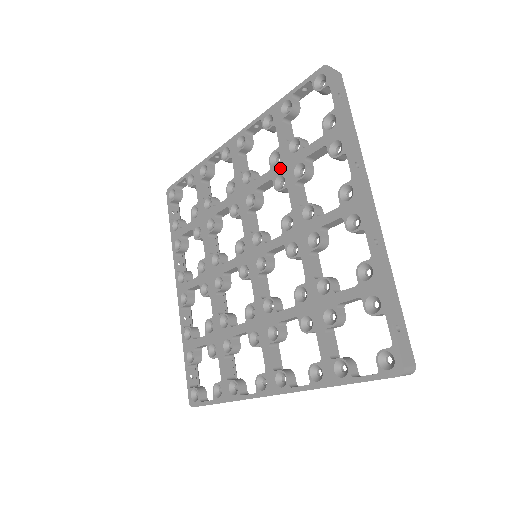
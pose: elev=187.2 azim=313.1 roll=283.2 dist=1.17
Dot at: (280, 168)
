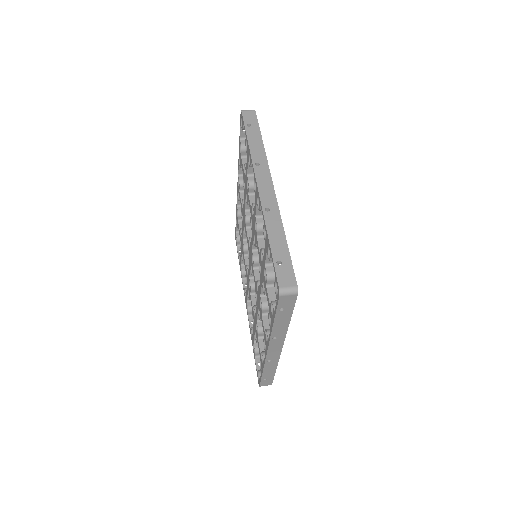
Dot at: (261, 265)
